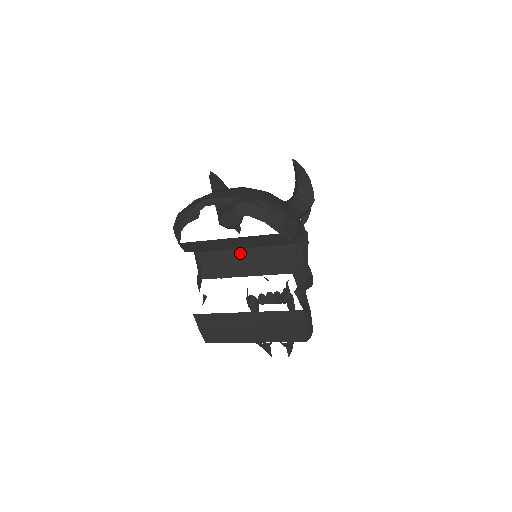
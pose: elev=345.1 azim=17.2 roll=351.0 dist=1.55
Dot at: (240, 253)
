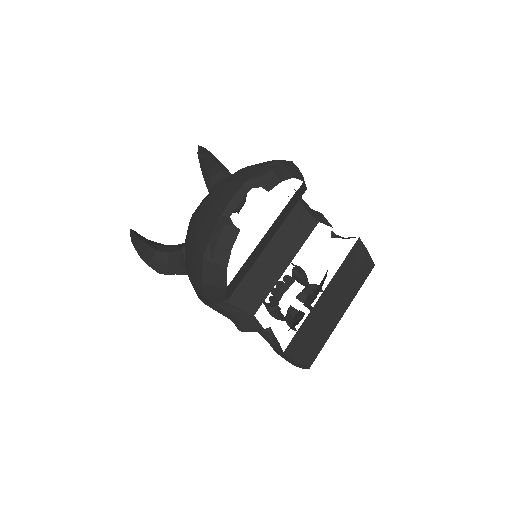
Dot at: (261, 254)
